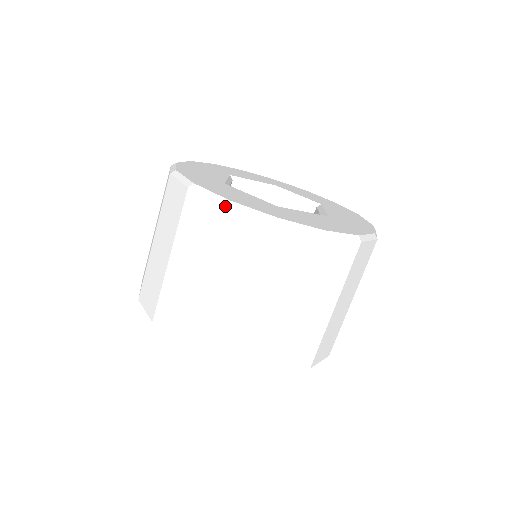
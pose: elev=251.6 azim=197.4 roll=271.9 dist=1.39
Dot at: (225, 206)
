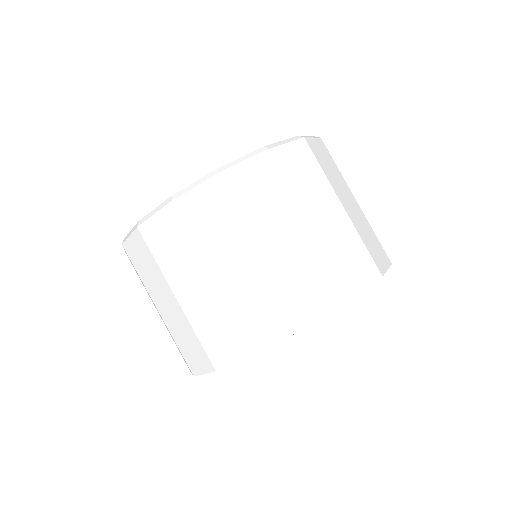
Dot at: (171, 201)
